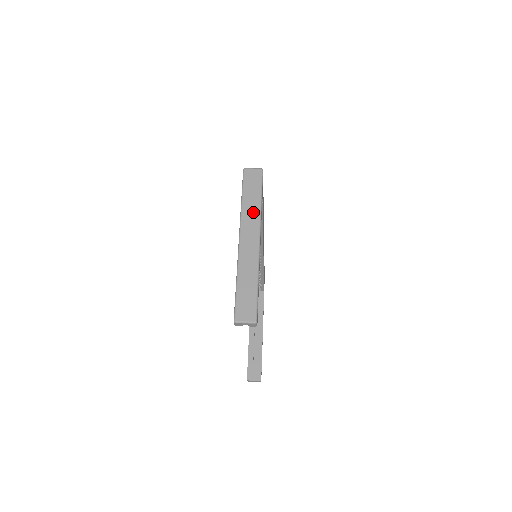
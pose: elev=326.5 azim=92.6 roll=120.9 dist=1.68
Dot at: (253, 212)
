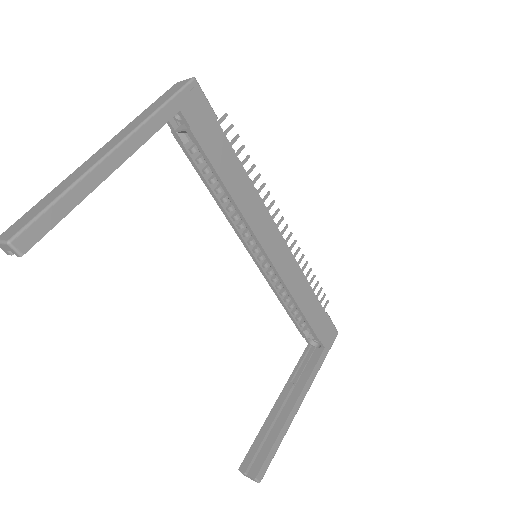
Dot at: (139, 120)
